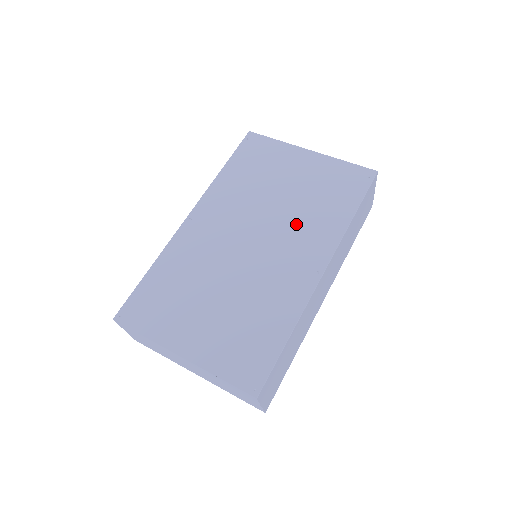
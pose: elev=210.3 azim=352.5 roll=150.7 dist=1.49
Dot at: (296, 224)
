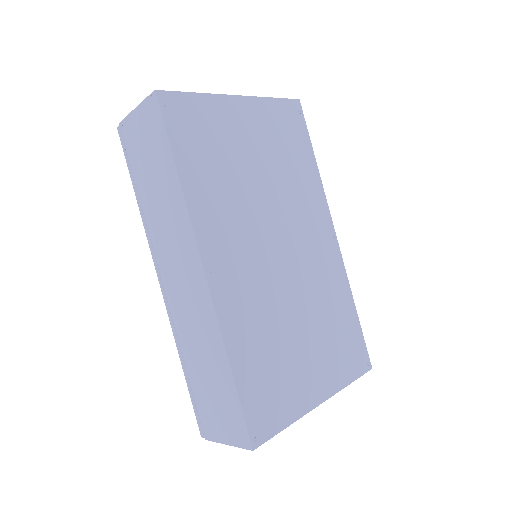
Dot at: (293, 203)
